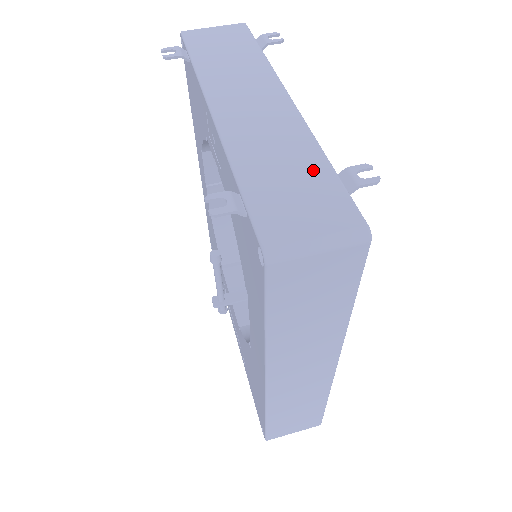
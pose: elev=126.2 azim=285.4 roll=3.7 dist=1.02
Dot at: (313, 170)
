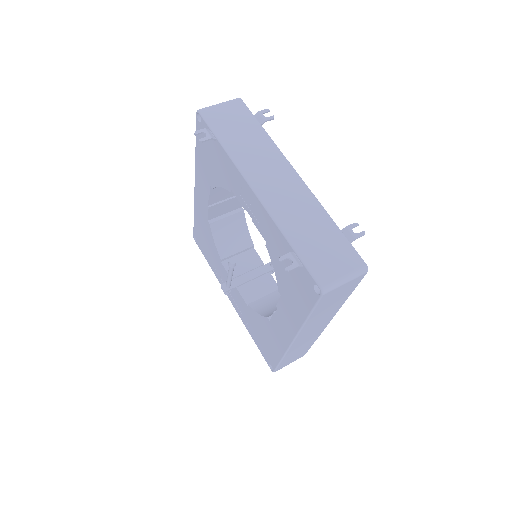
Dot at: (329, 230)
